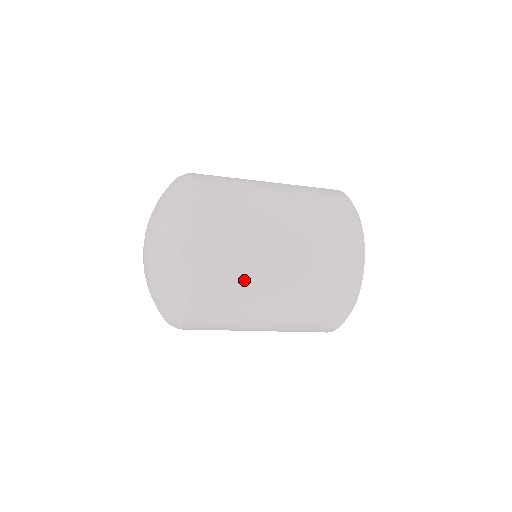
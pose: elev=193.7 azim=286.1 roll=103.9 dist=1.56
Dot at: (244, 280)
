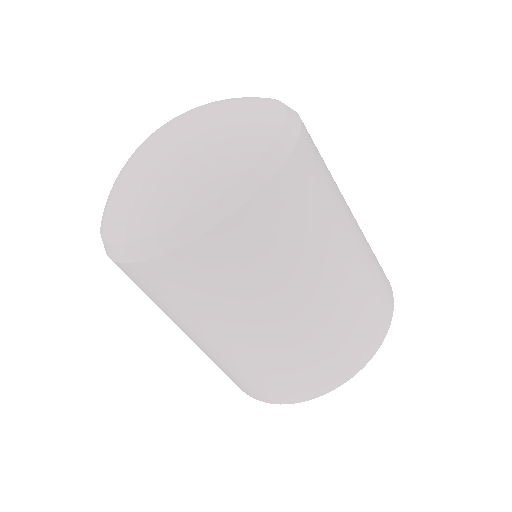
Dot at: (251, 290)
